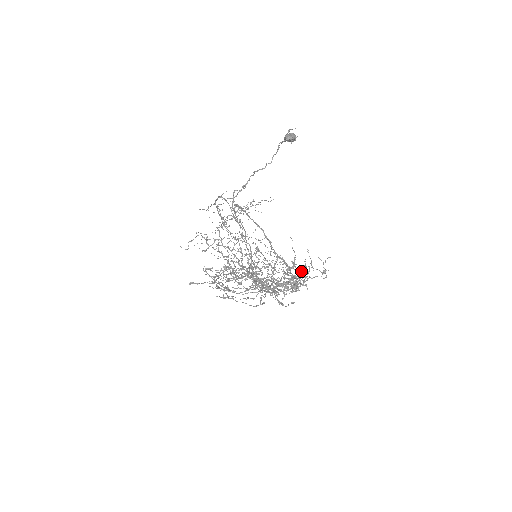
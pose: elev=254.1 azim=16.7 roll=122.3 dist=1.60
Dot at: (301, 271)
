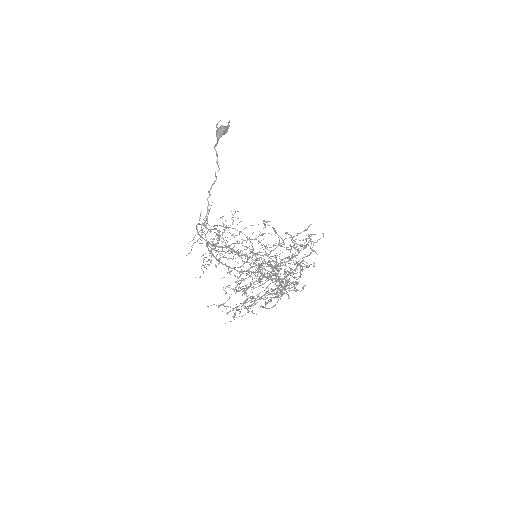
Dot at: occluded
